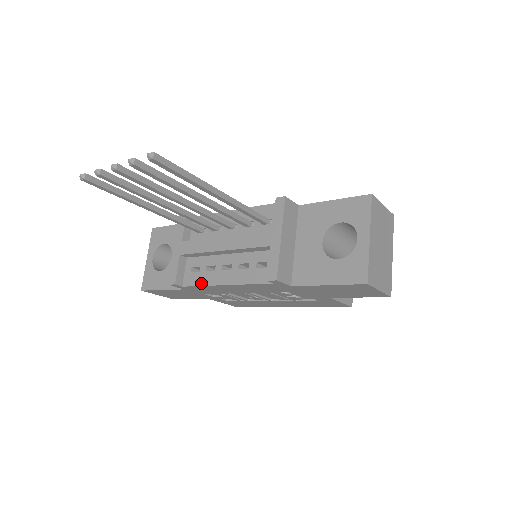
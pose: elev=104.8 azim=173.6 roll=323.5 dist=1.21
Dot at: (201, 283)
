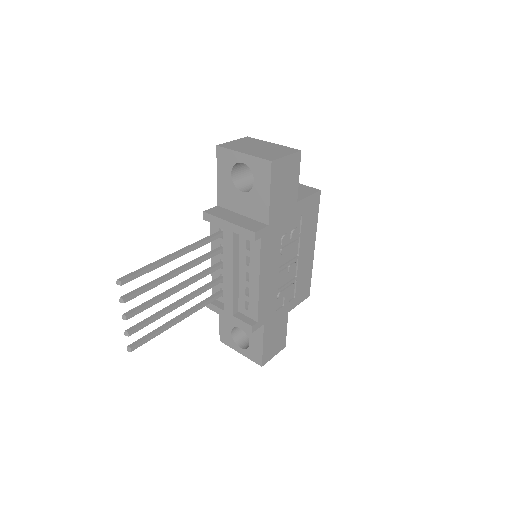
Dot at: (256, 304)
